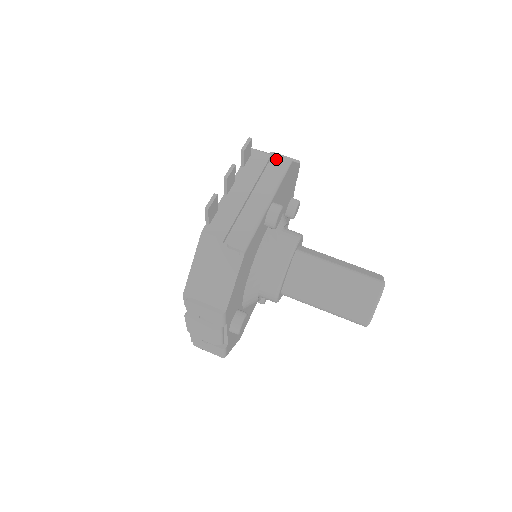
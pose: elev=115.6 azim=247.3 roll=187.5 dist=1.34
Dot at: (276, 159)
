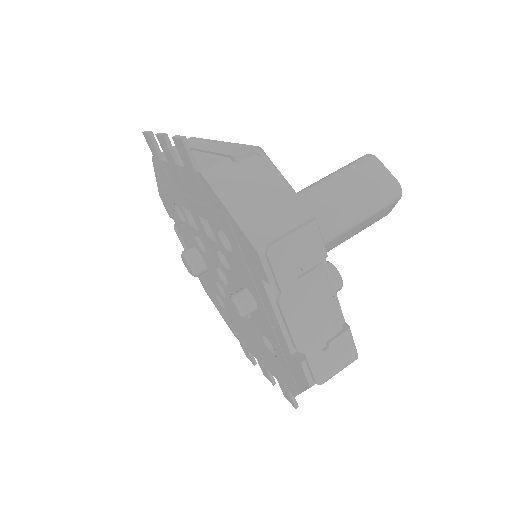
Dot at: occluded
